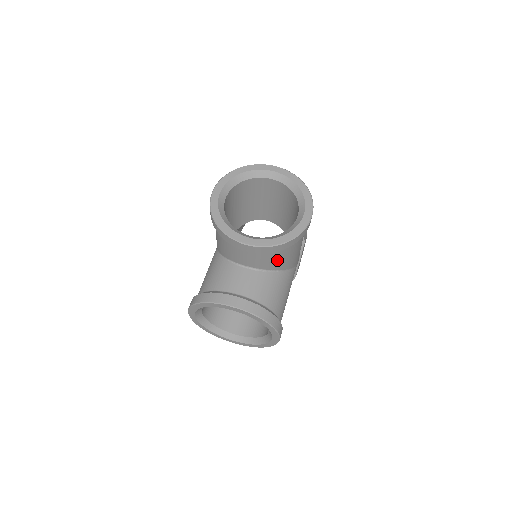
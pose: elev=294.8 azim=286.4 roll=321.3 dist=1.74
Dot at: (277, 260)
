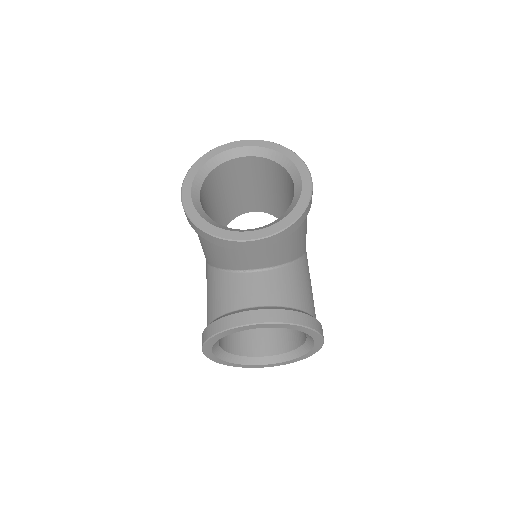
Dot at: (288, 248)
